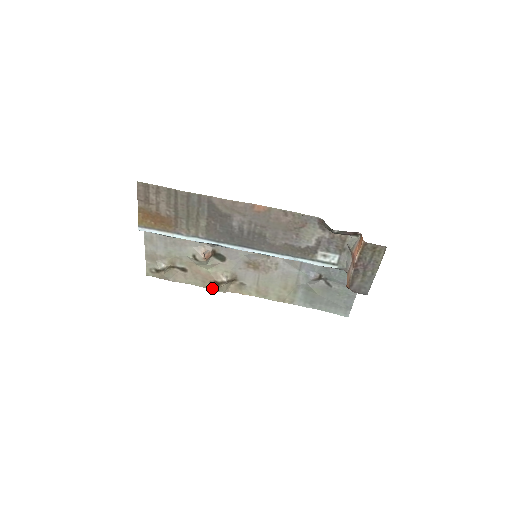
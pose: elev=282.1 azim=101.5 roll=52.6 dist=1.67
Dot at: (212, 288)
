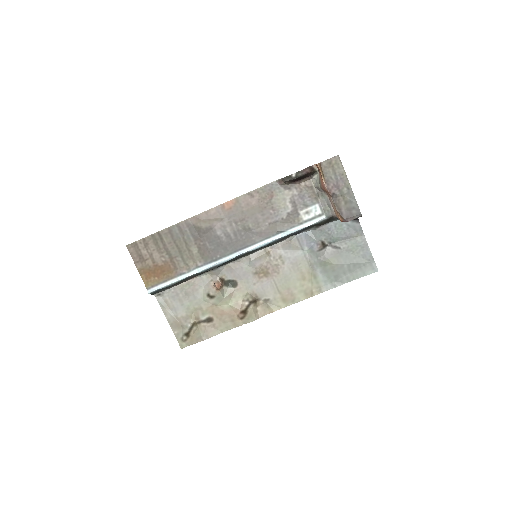
Dot at: (243, 323)
